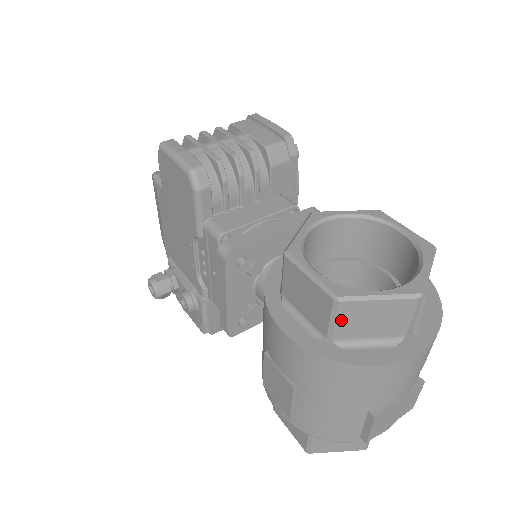
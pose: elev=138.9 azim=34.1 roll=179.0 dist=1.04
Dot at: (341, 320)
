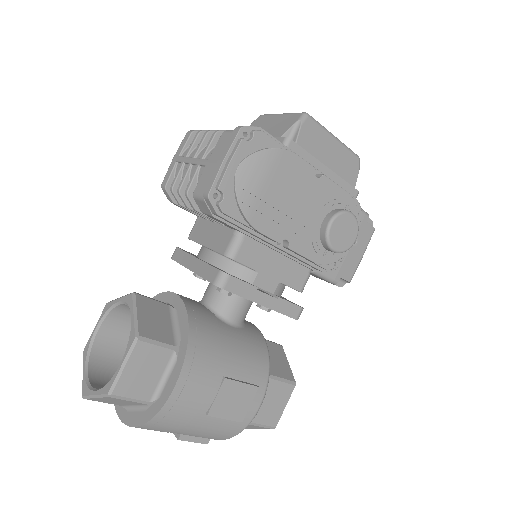
Dot at: occluded
